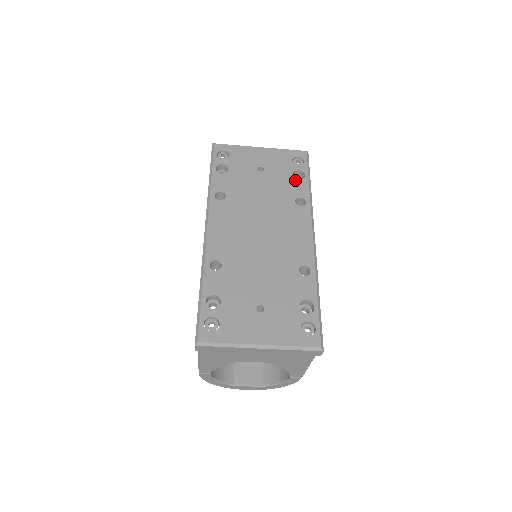
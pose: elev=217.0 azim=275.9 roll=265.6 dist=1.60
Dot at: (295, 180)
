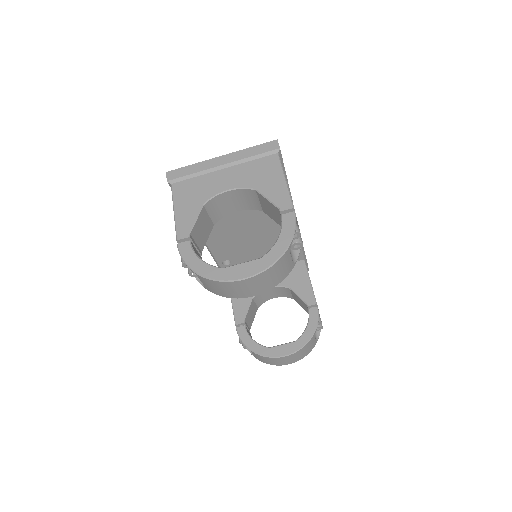
Dot at: occluded
